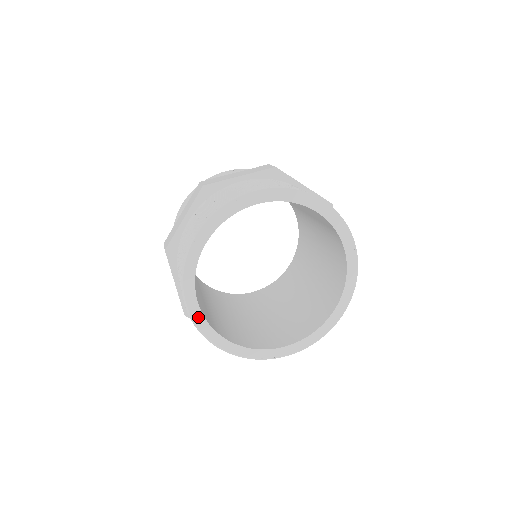
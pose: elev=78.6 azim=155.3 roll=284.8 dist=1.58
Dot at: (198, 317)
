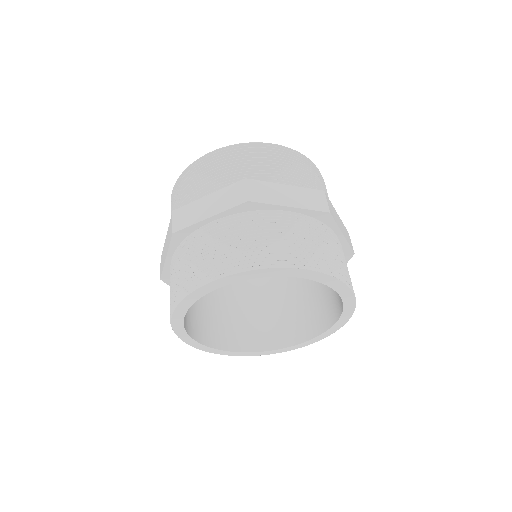
Dot at: (202, 347)
